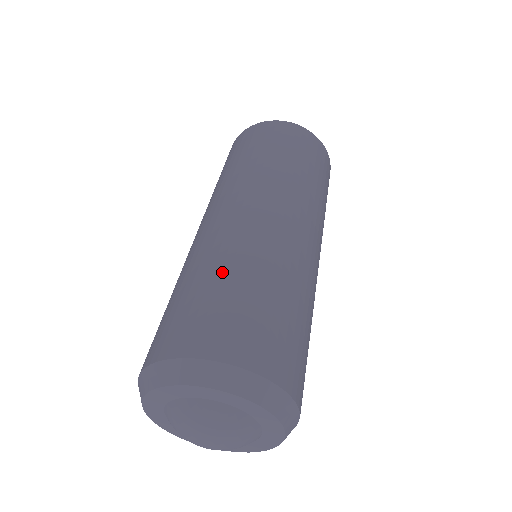
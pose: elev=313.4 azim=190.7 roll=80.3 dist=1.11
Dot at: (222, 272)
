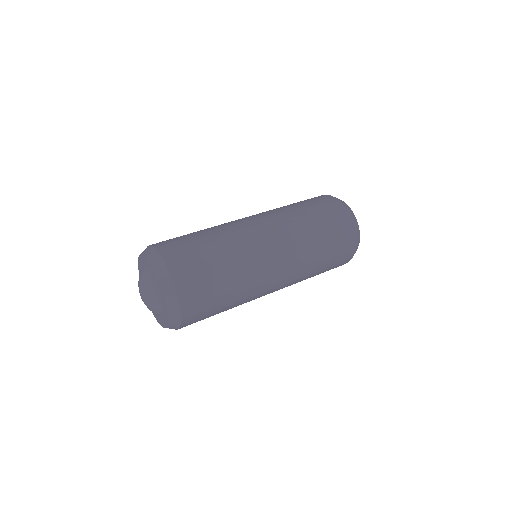
Dot at: occluded
